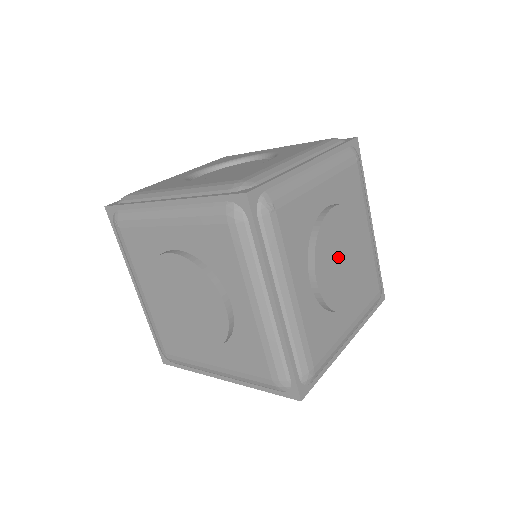
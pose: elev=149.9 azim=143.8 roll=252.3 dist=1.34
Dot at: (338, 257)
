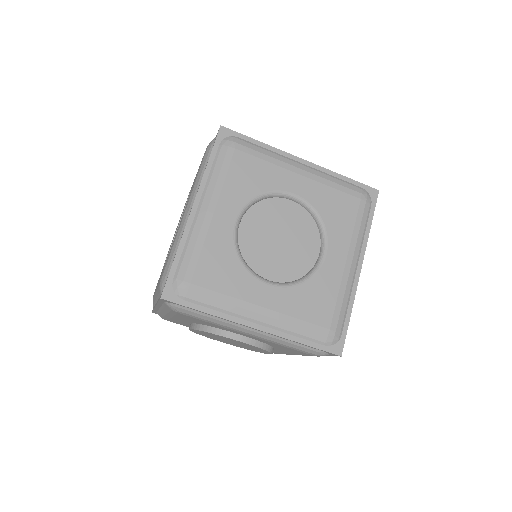
Dot at: occluded
